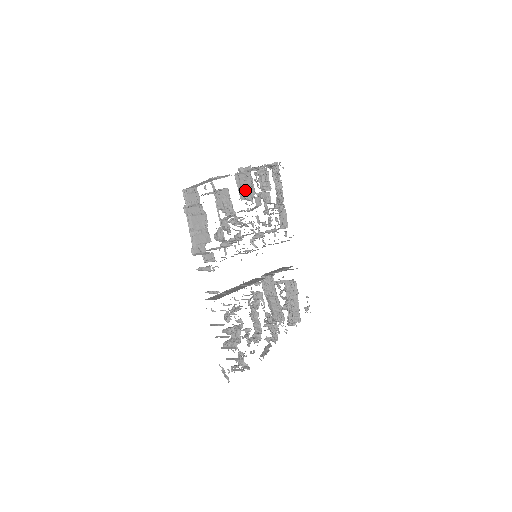
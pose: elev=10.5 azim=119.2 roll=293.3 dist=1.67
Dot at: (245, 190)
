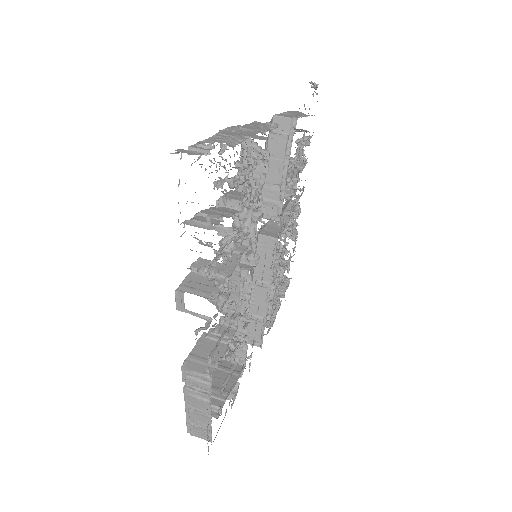
Dot at: occluded
